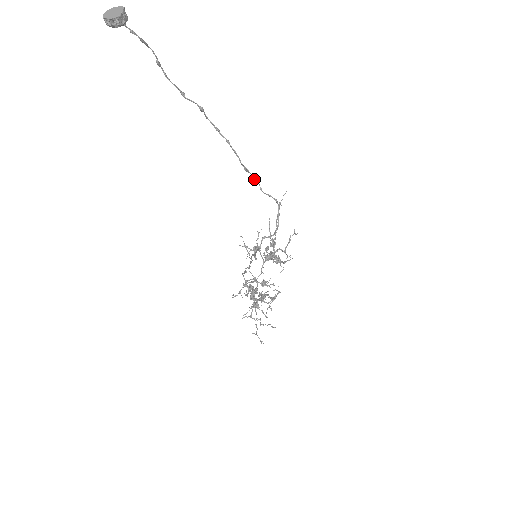
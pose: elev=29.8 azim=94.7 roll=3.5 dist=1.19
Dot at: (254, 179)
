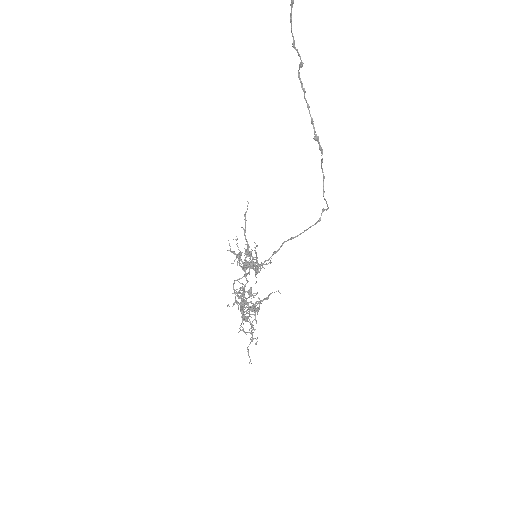
Dot at: (320, 149)
